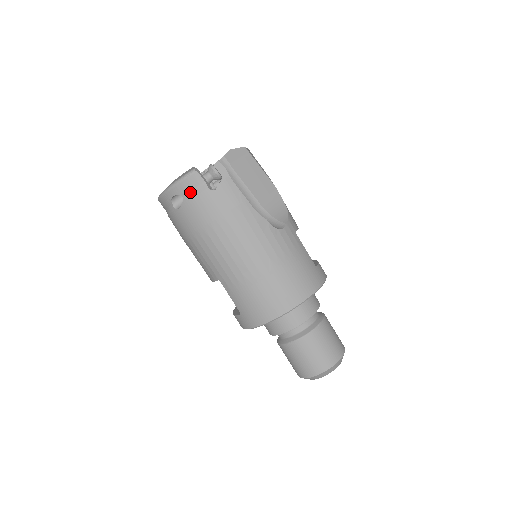
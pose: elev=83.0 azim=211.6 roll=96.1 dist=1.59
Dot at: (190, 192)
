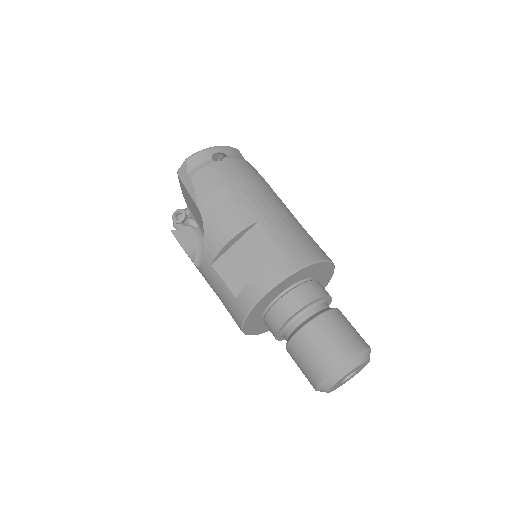
Dot at: (234, 156)
